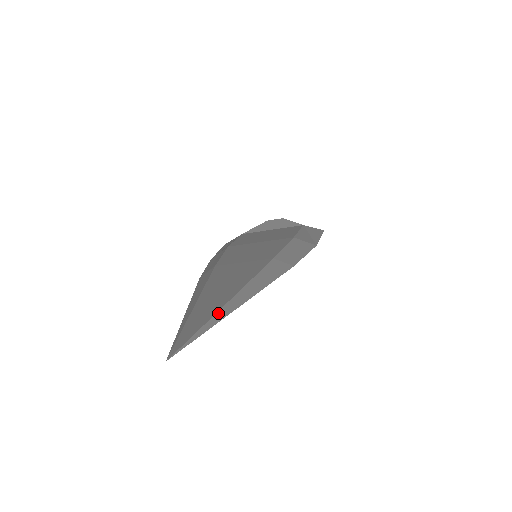
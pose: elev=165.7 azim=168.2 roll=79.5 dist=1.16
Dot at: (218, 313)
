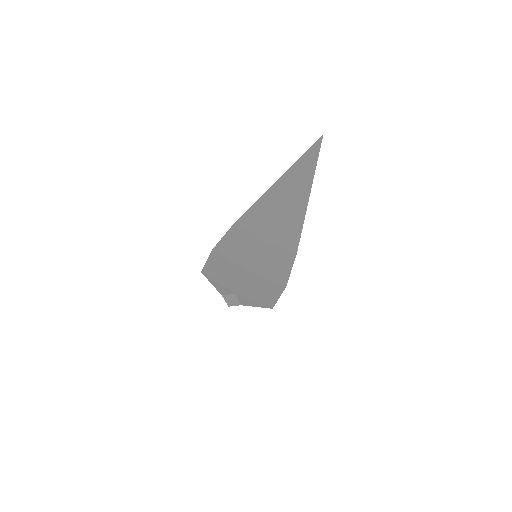
Dot at: (309, 180)
